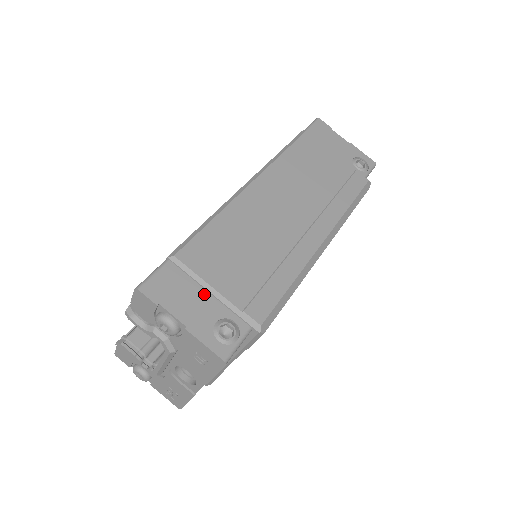
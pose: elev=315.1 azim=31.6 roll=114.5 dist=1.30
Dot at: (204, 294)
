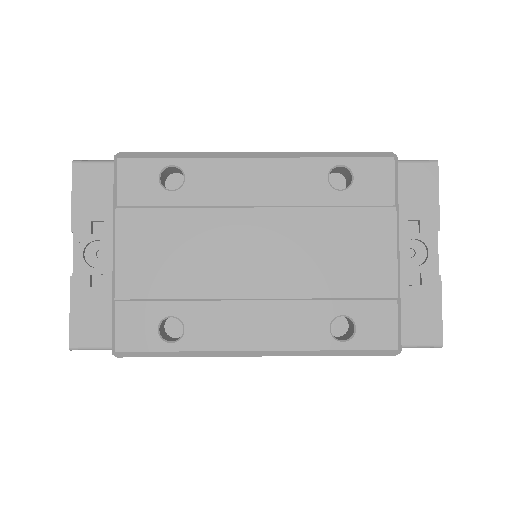
Dot at: occluded
